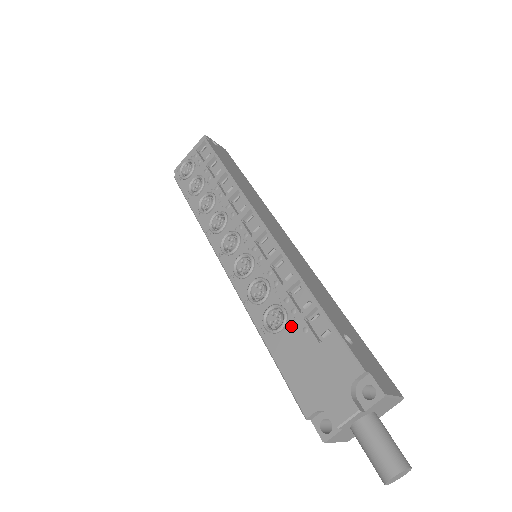
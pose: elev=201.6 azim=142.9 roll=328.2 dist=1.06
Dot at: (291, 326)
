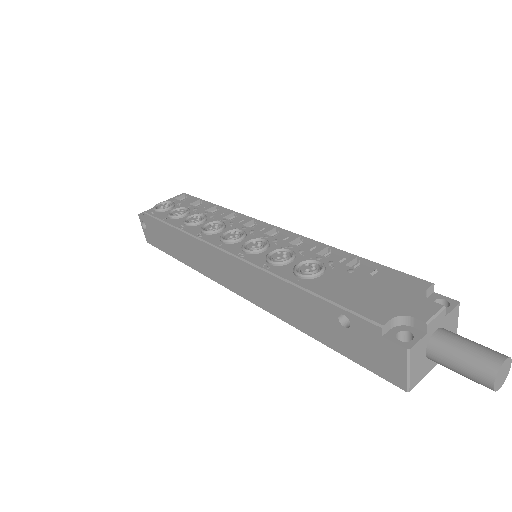
Dot at: (332, 271)
